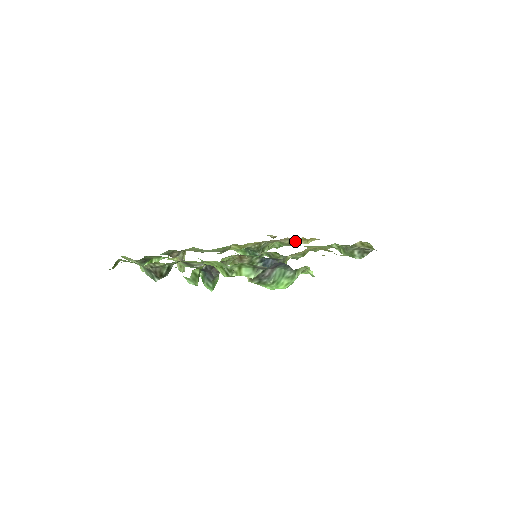
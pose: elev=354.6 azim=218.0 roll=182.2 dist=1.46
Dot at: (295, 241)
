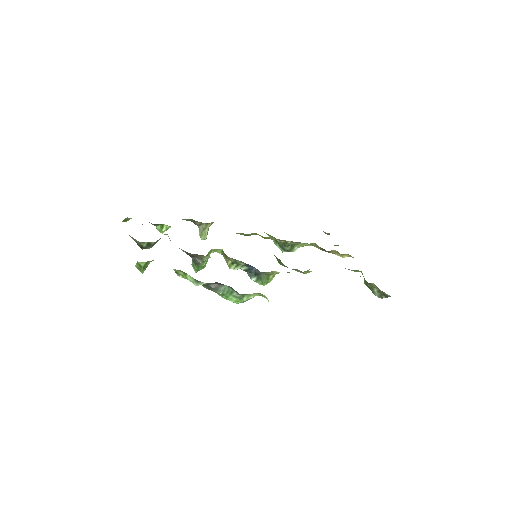
Dot at: (327, 251)
